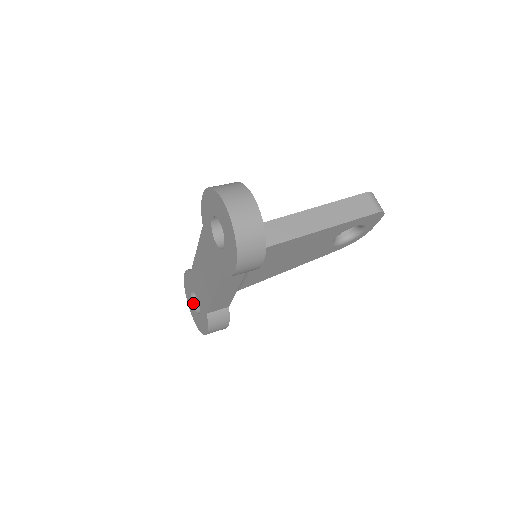
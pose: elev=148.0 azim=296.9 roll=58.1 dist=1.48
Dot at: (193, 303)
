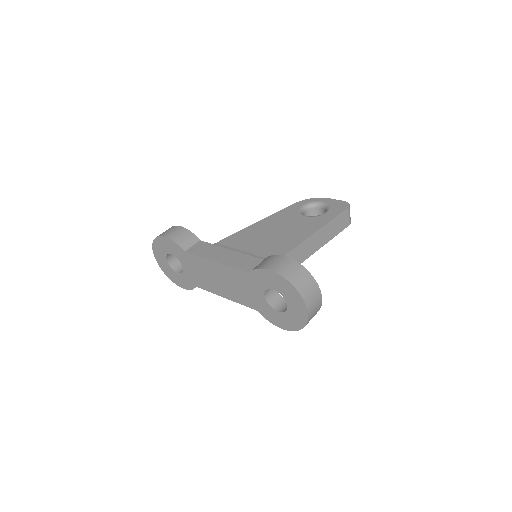
Dot at: (166, 258)
